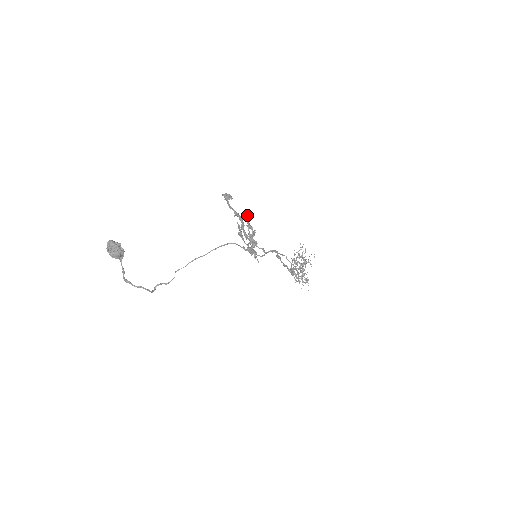
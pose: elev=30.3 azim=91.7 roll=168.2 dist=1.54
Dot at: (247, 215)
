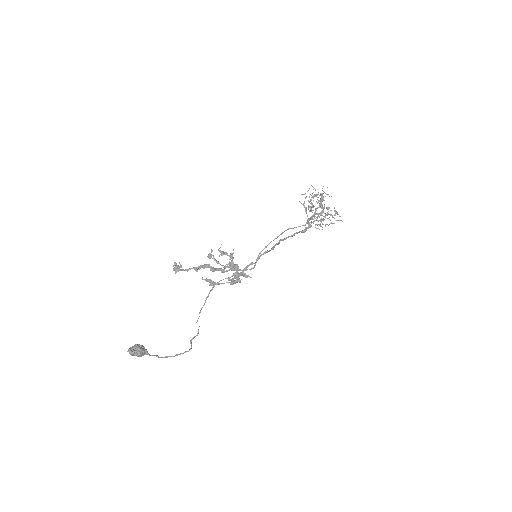
Dot at: (210, 257)
